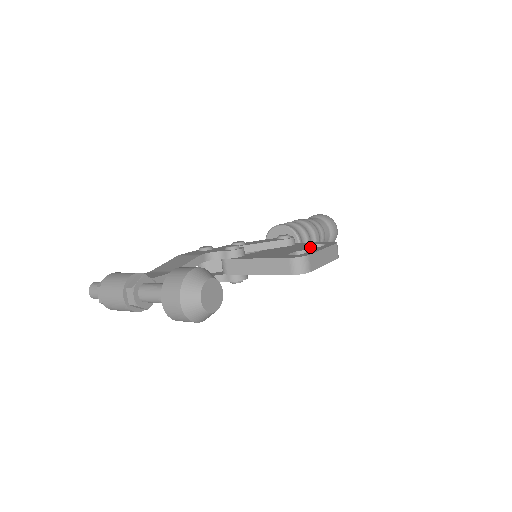
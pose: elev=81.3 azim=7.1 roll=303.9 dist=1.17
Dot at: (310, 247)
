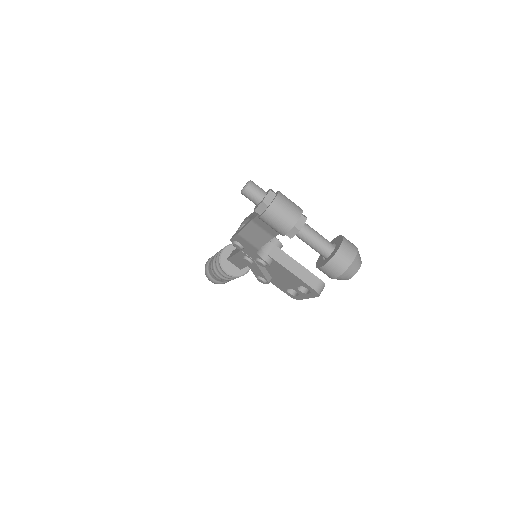
Dot at: occluded
